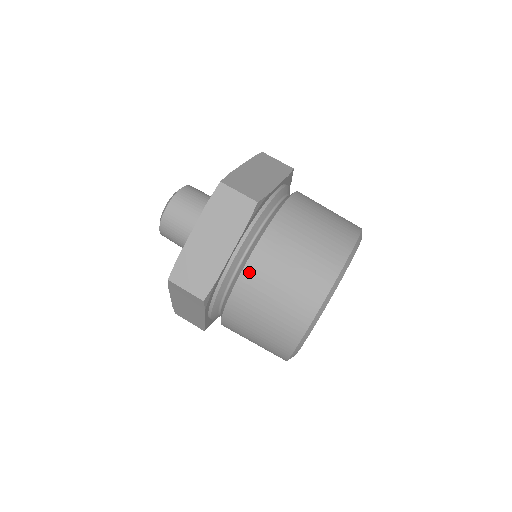
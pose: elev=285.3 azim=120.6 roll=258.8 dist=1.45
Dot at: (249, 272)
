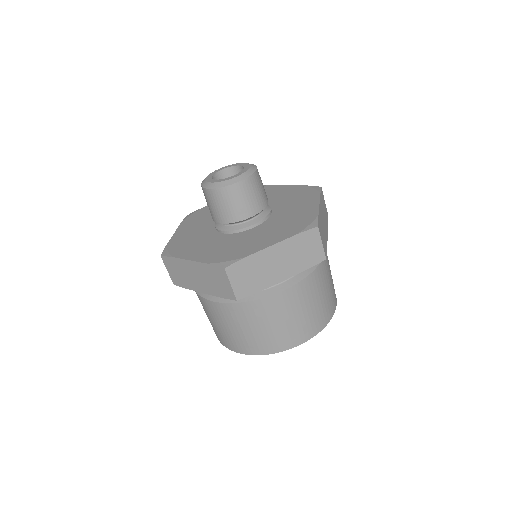
Dot at: (209, 304)
